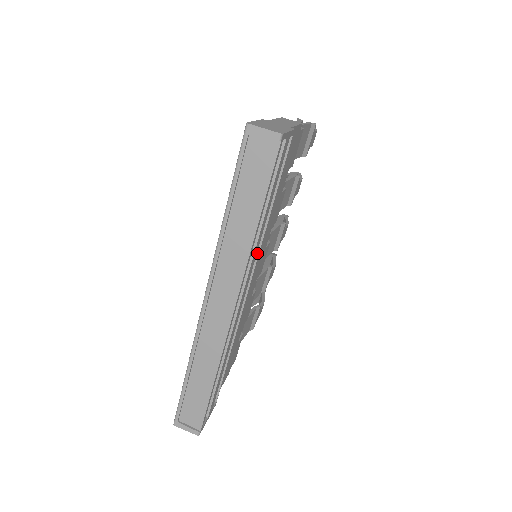
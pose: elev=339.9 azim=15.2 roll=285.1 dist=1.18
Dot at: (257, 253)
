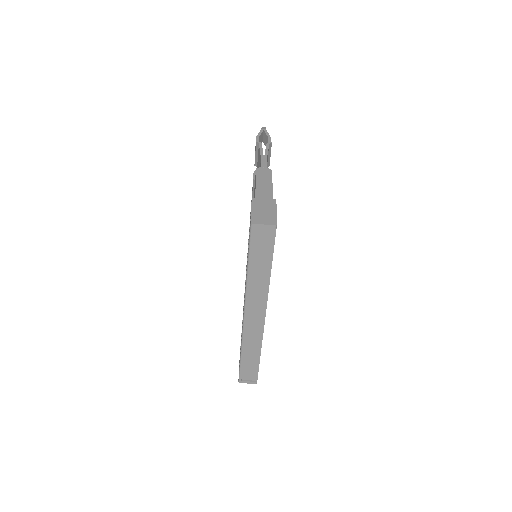
Dot at: occluded
